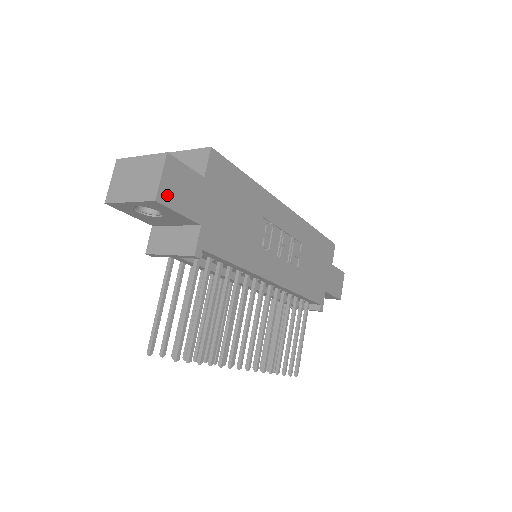
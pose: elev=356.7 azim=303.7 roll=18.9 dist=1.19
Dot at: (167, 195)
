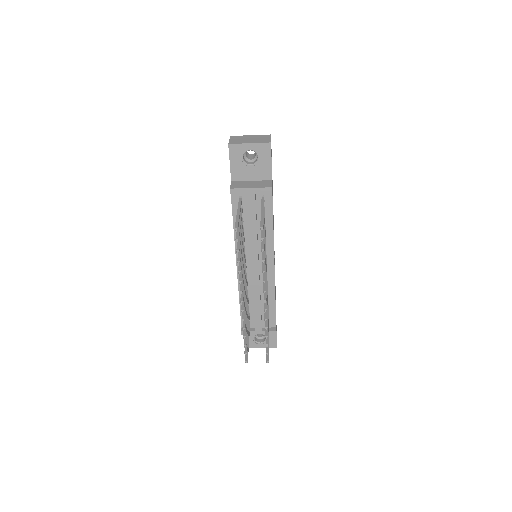
Dot at: occluded
